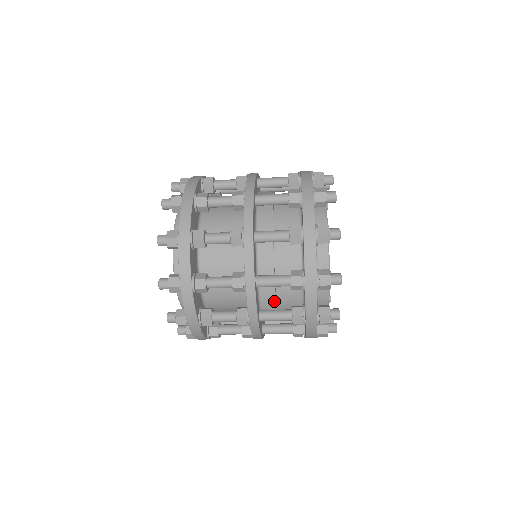
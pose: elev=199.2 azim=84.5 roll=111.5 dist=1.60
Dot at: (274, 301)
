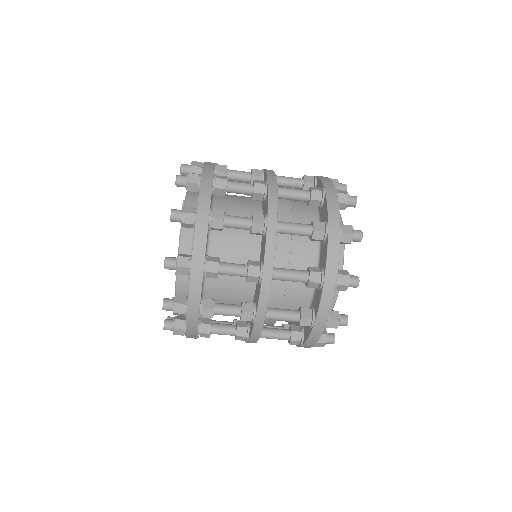
Dot at: (281, 299)
